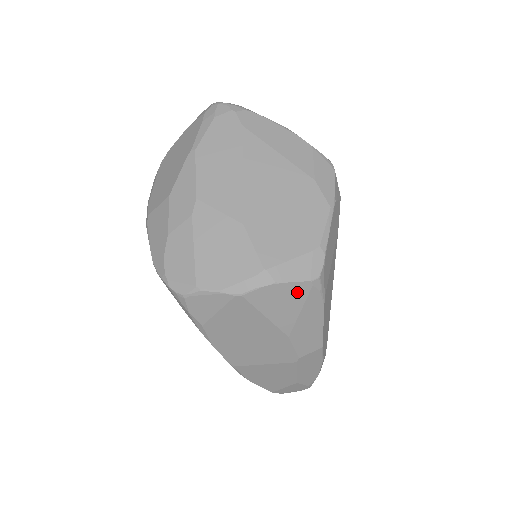
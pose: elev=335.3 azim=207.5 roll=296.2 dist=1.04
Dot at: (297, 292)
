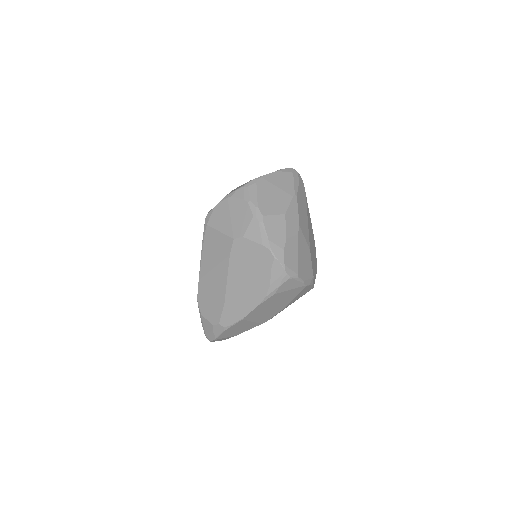
Dot at: (308, 290)
